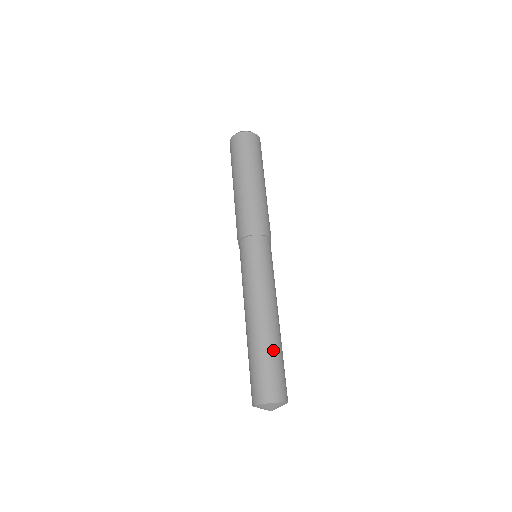
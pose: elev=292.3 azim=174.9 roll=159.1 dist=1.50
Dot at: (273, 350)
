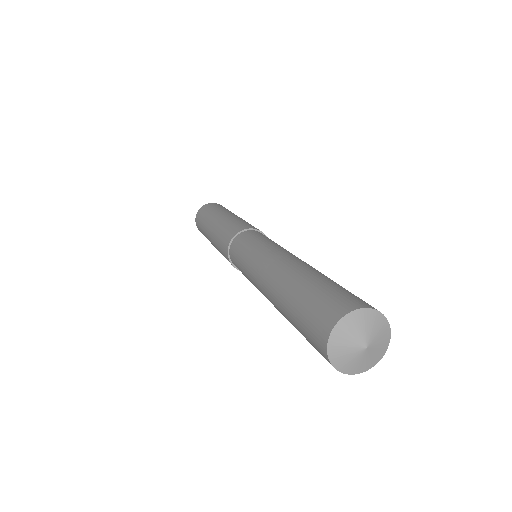
Dot at: occluded
